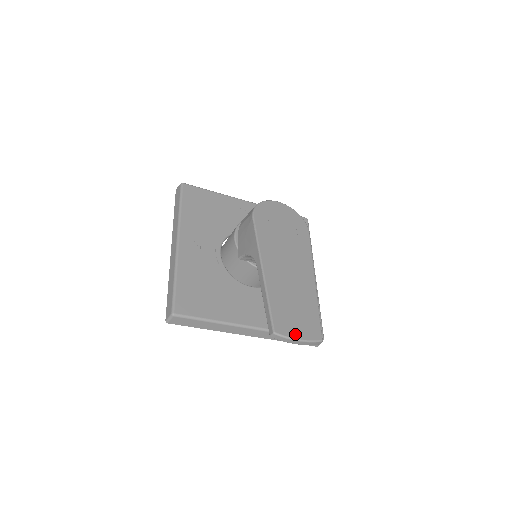
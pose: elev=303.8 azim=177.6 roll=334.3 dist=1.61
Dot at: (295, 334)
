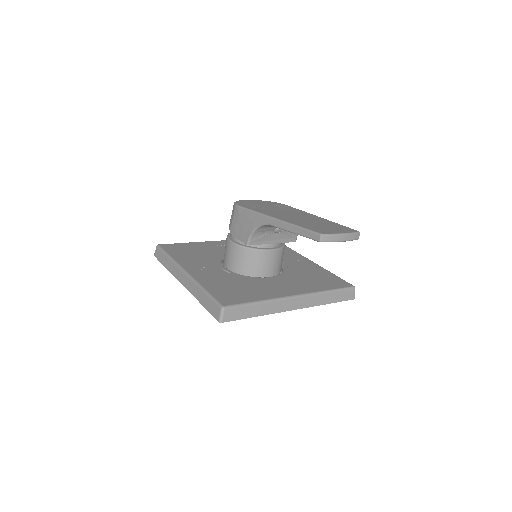
Dot at: (337, 232)
